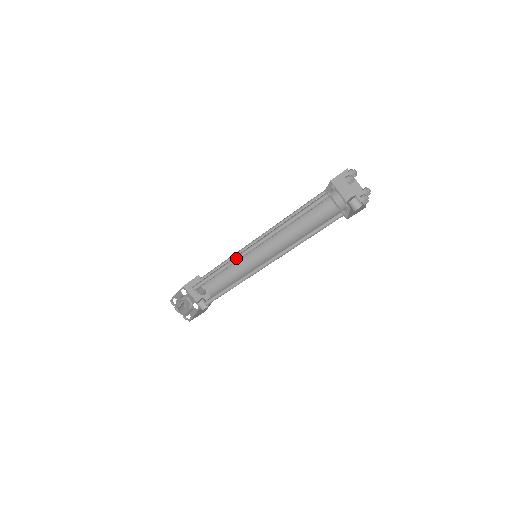
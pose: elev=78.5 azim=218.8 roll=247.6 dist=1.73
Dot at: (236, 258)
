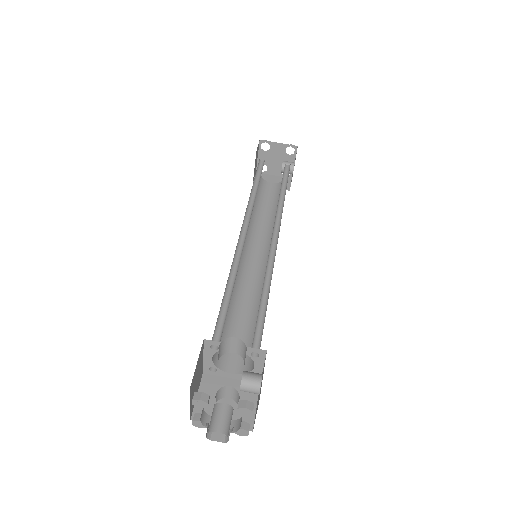
Dot at: (236, 259)
